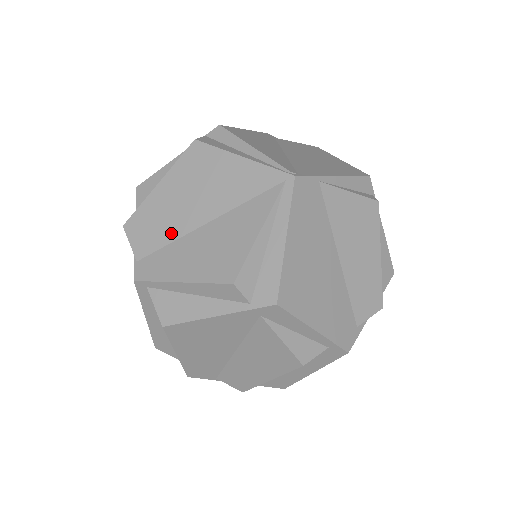
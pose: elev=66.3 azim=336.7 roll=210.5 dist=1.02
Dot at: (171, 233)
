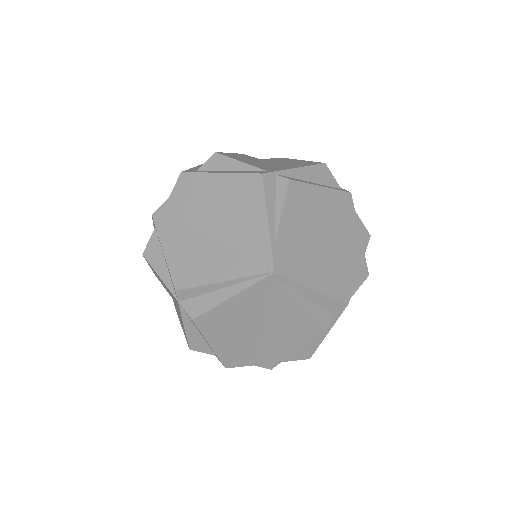
Dot at: (254, 346)
